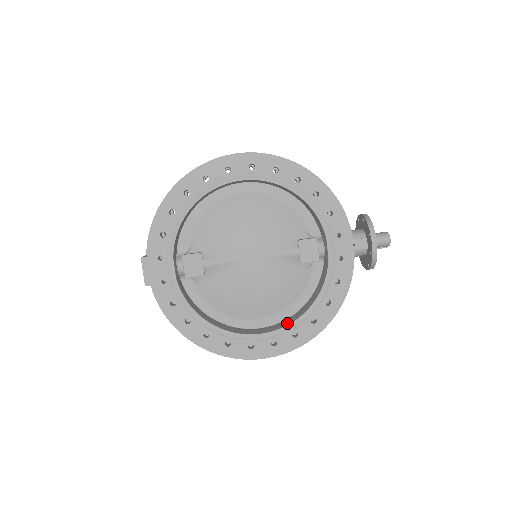
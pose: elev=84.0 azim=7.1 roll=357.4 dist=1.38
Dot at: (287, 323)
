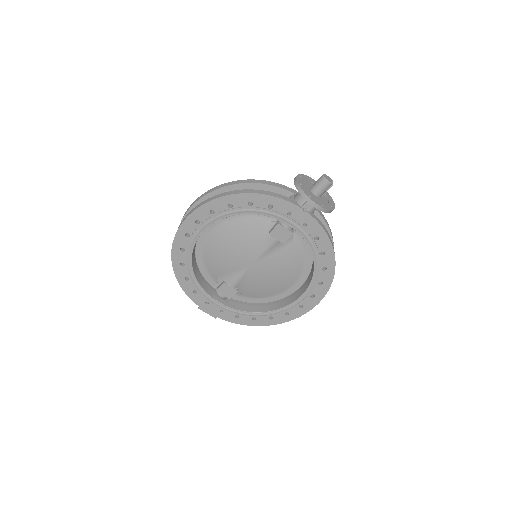
Dot at: (310, 280)
